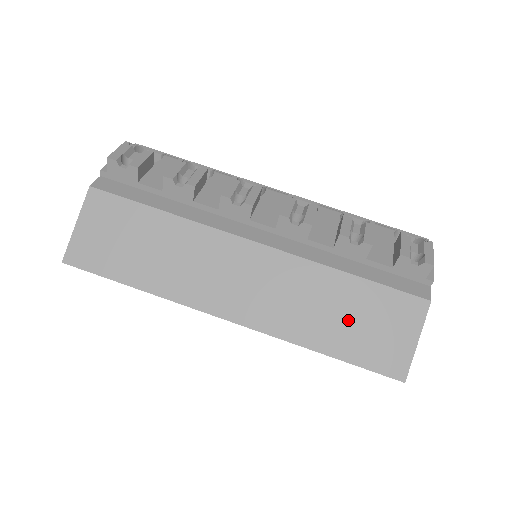
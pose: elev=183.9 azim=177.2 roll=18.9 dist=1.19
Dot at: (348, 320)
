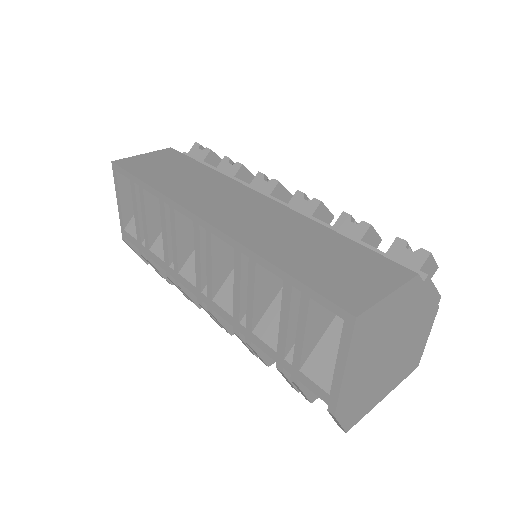
Dot at: (318, 255)
